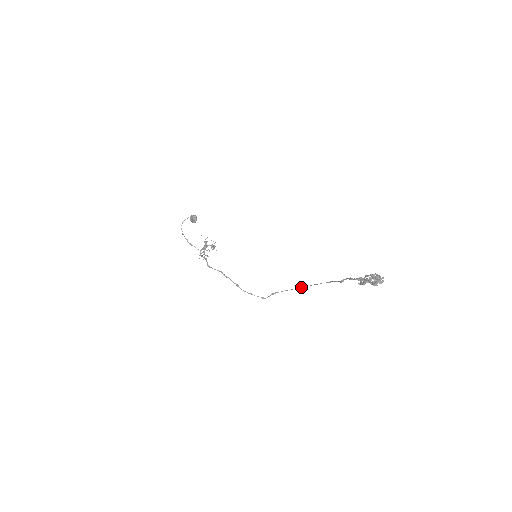
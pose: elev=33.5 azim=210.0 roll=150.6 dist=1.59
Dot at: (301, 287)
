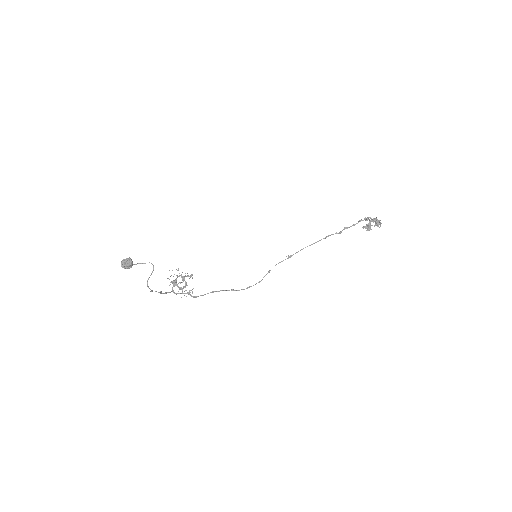
Dot at: occluded
